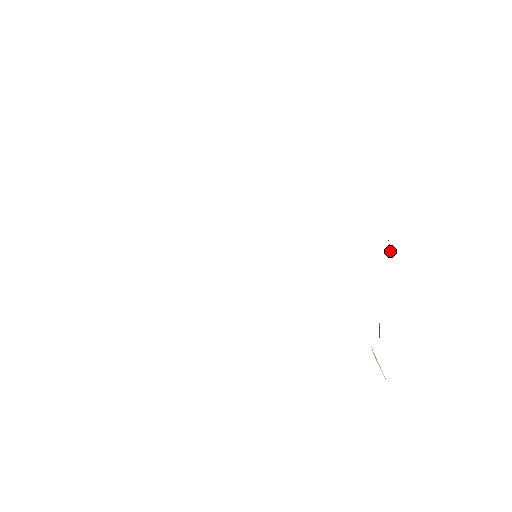
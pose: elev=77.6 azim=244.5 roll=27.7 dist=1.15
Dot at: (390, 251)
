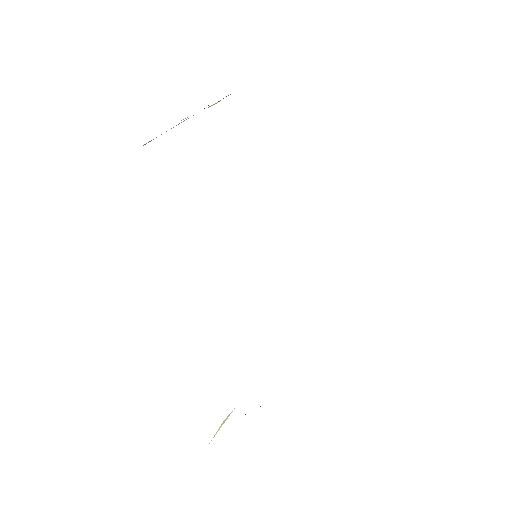
Dot at: occluded
